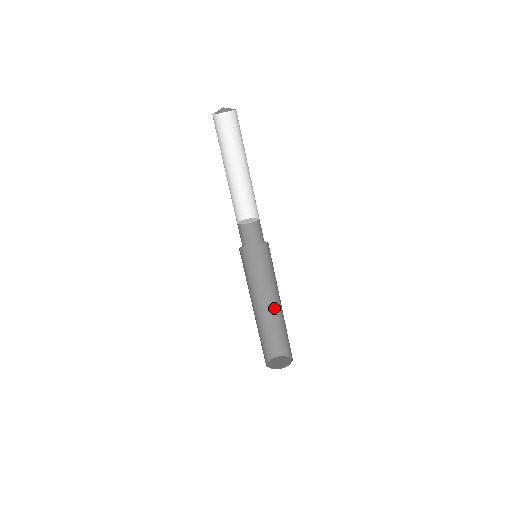
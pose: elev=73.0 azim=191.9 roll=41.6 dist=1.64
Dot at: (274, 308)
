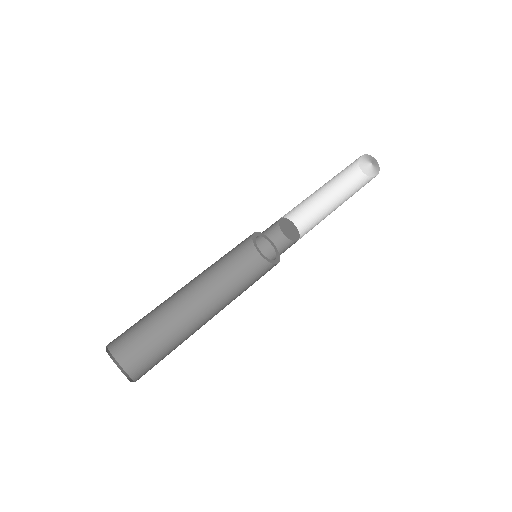
Dot at: (198, 325)
